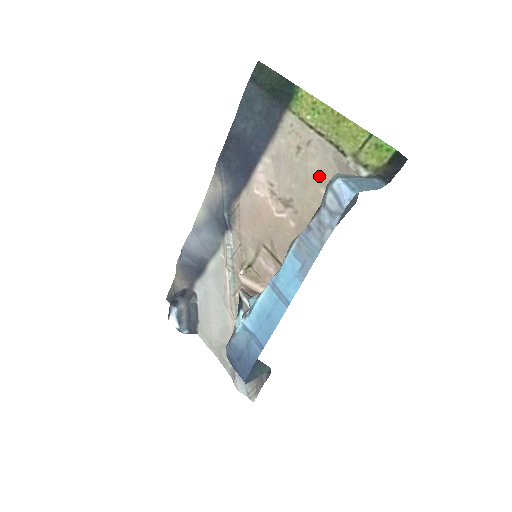
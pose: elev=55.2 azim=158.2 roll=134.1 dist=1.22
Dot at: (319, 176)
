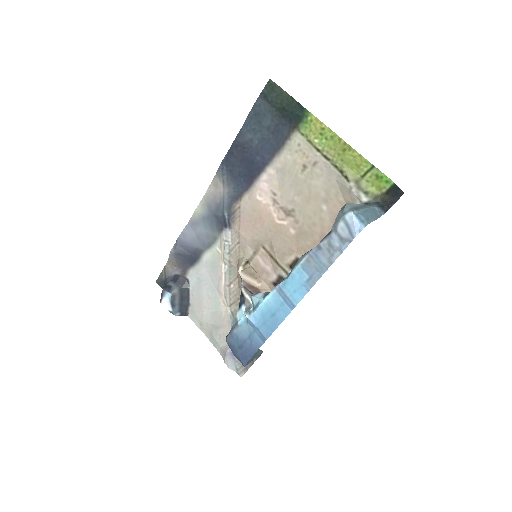
Dot at: (322, 194)
